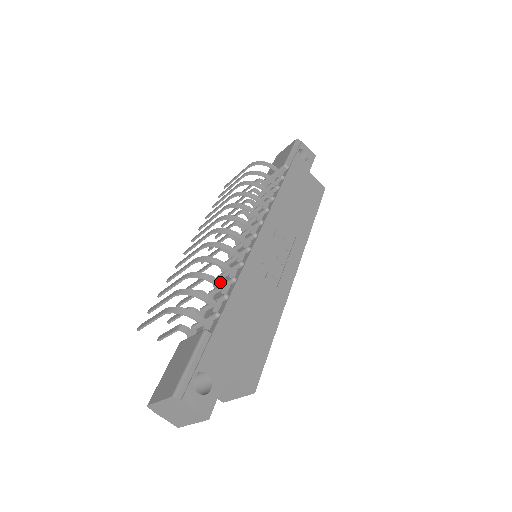
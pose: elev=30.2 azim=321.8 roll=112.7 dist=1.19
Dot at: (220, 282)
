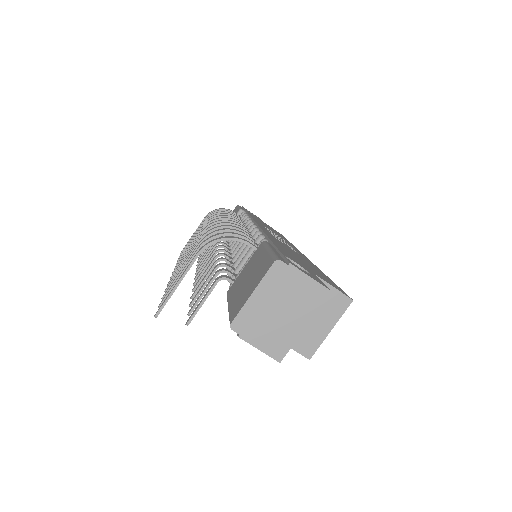
Dot at: (246, 234)
